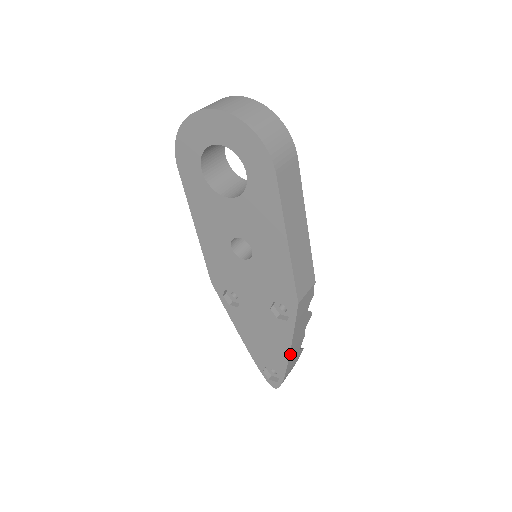
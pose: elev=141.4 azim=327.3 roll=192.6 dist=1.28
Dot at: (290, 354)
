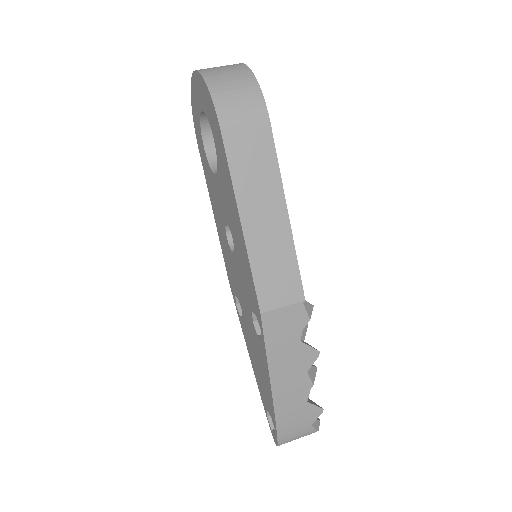
Dot at: (275, 394)
